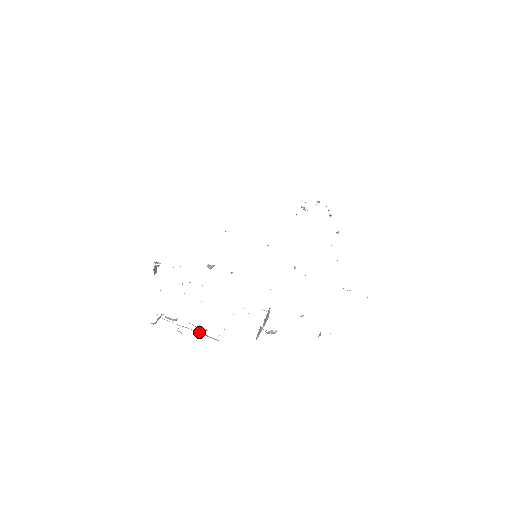
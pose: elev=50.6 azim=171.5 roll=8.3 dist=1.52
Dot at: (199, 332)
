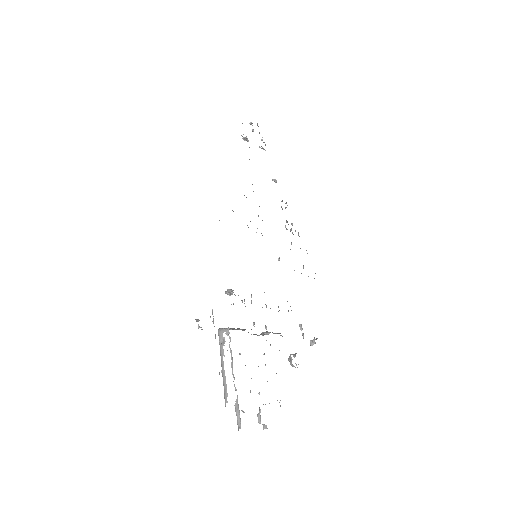
Dot at: occluded
